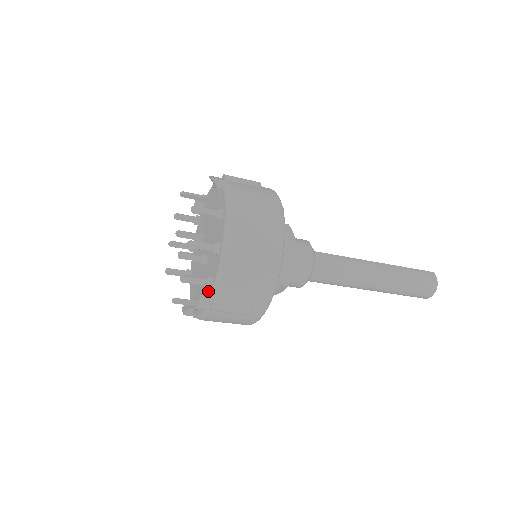
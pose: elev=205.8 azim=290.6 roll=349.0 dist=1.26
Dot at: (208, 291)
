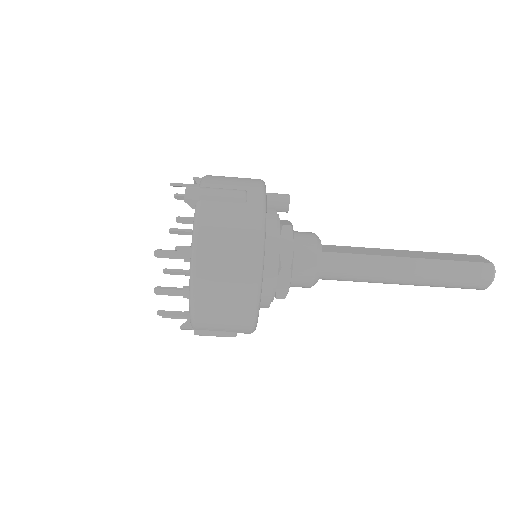
Dot at: (188, 320)
